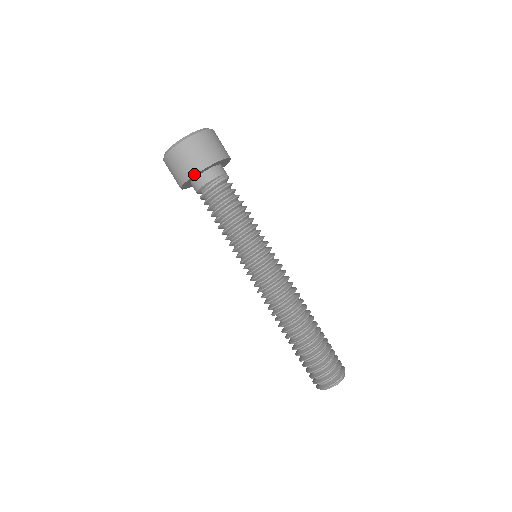
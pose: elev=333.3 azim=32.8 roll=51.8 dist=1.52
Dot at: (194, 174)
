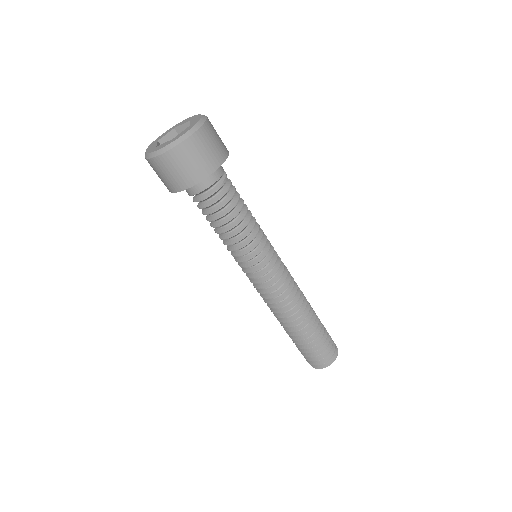
Dot at: (210, 173)
